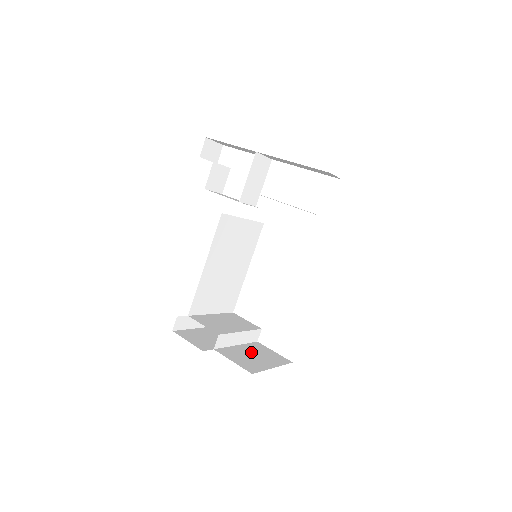
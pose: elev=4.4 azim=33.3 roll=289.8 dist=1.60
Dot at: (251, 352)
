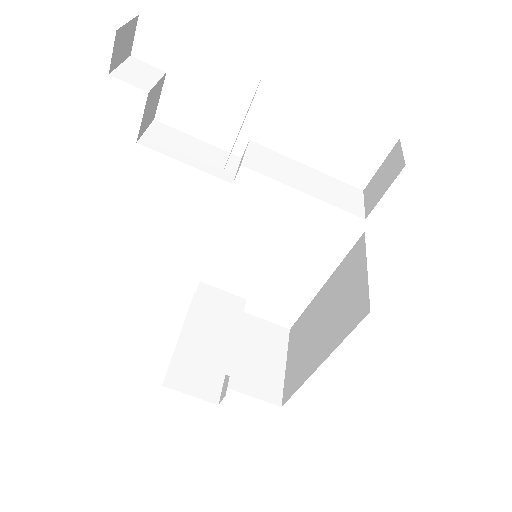
Dot at: (251, 349)
